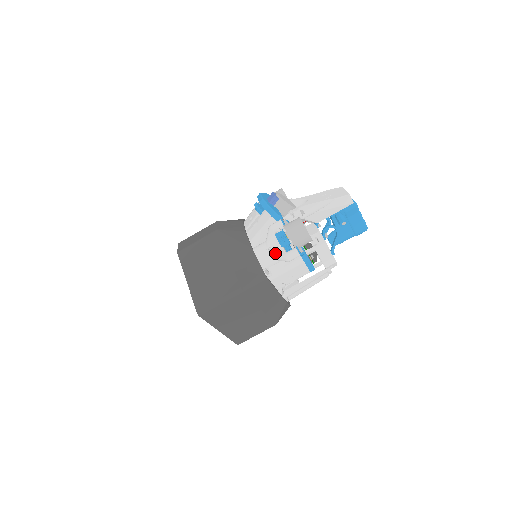
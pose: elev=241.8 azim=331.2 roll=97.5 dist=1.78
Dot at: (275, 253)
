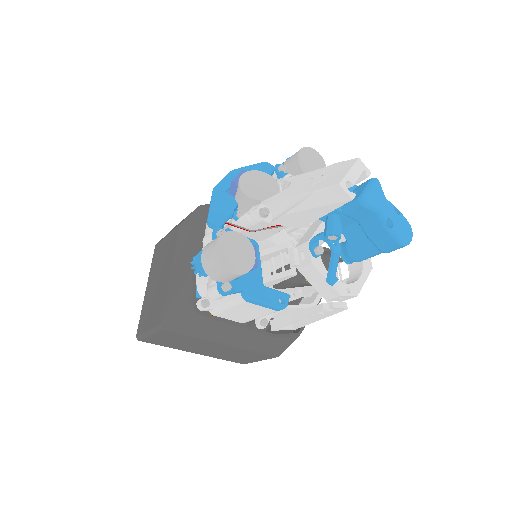
Dot at: (208, 280)
